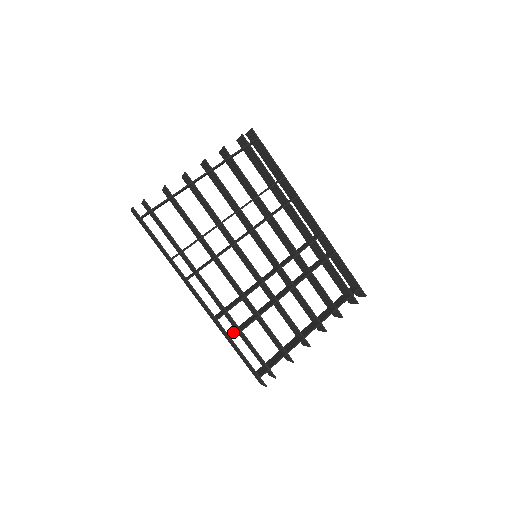
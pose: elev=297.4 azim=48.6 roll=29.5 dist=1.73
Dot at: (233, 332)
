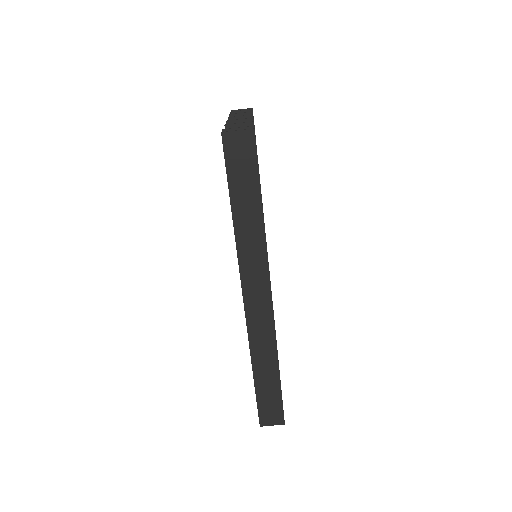
Dot at: occluded
